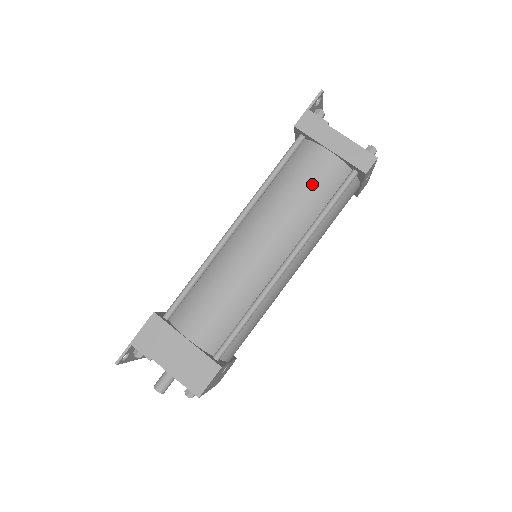
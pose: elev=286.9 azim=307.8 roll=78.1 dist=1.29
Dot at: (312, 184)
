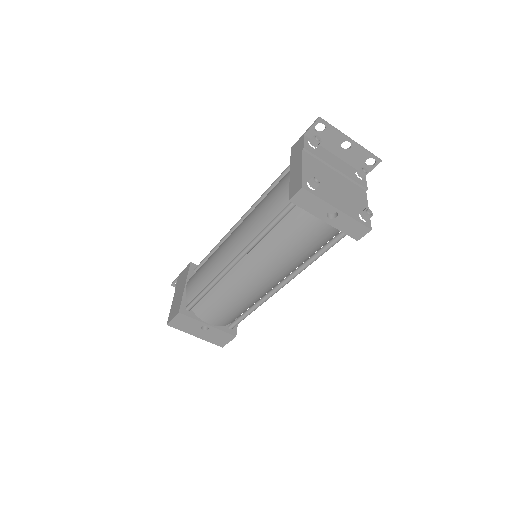
Dot at: (270, 201)
